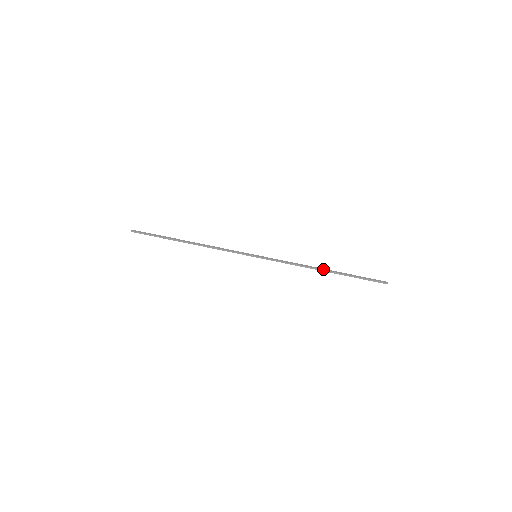
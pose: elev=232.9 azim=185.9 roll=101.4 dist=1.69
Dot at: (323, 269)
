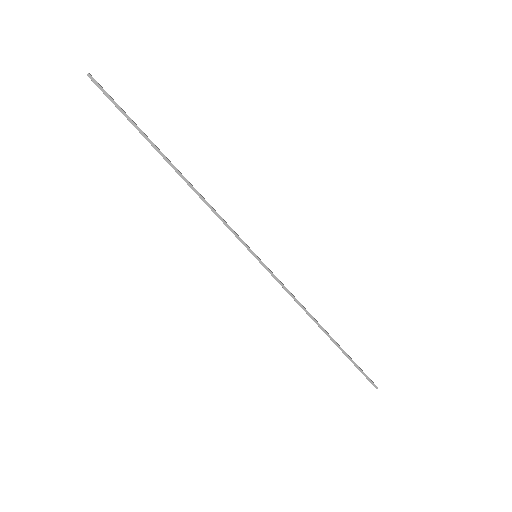
Dot at: occluded
